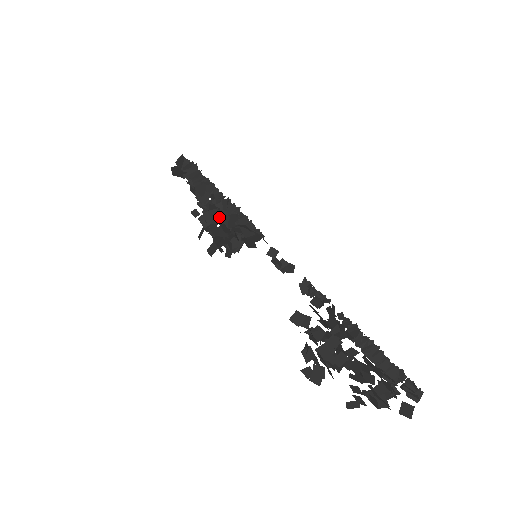
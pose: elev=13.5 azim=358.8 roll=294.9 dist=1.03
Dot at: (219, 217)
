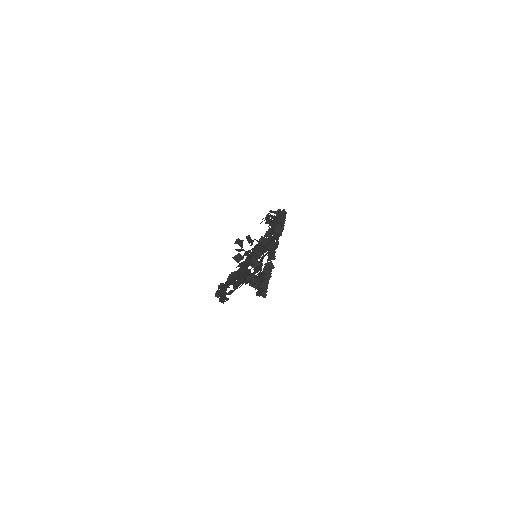
Dot at: occluded
